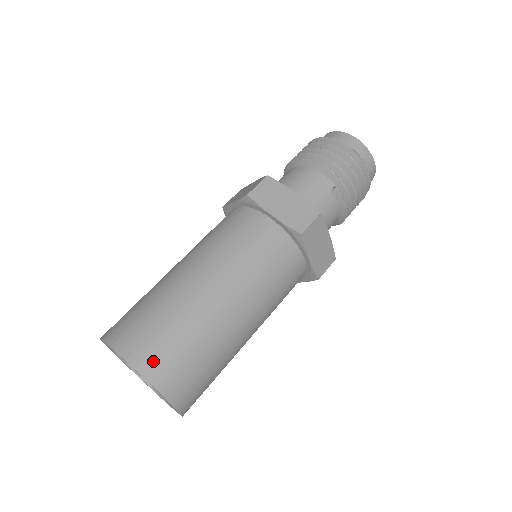
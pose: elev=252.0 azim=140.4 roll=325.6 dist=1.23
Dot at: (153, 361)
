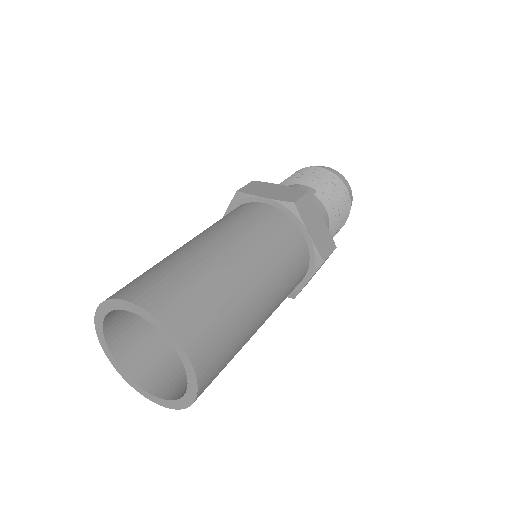
Dot at: (157, 297)
